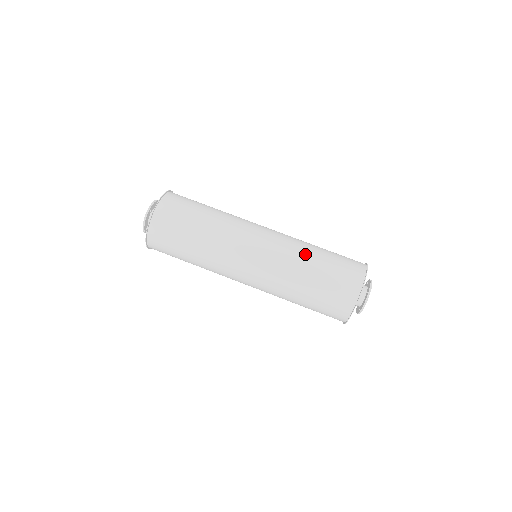
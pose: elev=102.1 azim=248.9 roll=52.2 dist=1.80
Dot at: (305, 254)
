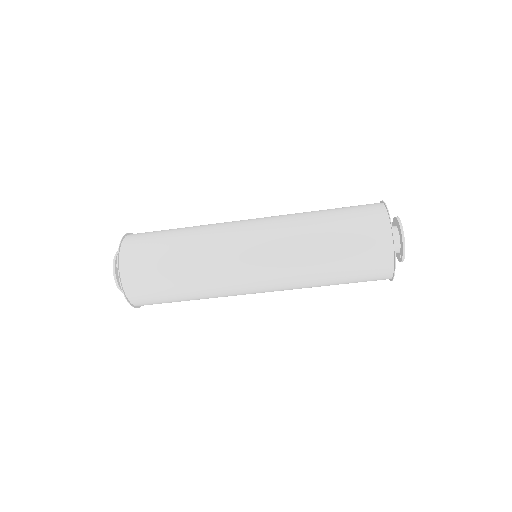
Dot at: (314, 280)
